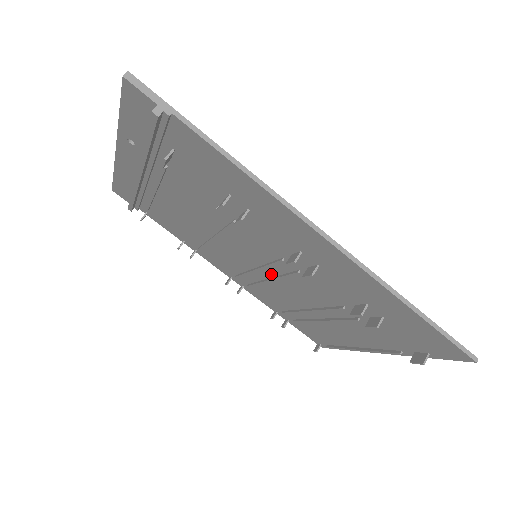
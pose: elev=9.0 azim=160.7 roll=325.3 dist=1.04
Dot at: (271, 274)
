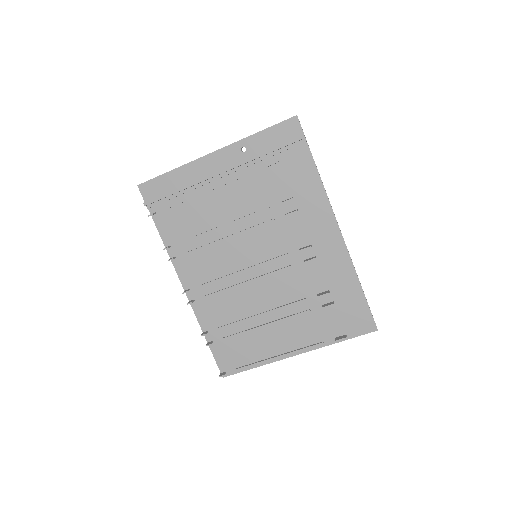
Dot at: (255, 275)
